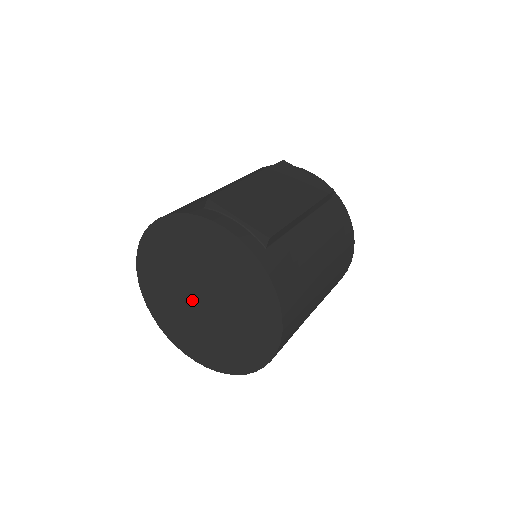
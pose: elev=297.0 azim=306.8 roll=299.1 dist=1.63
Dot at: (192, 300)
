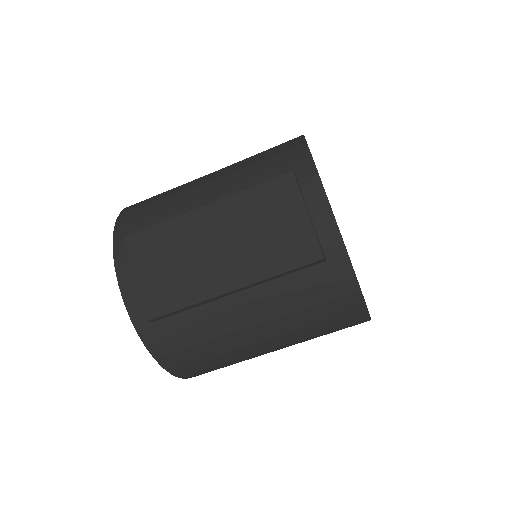
Dot at: occluded
